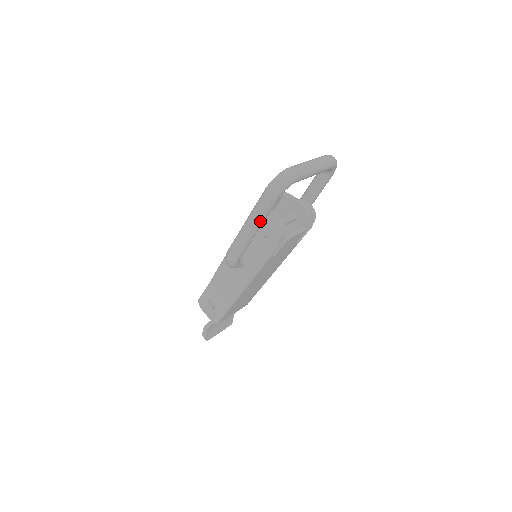
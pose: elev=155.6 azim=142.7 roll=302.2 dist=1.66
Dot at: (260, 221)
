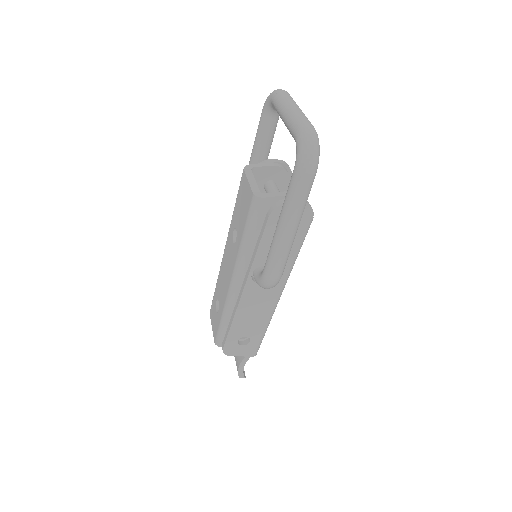
Dot at: occluded
